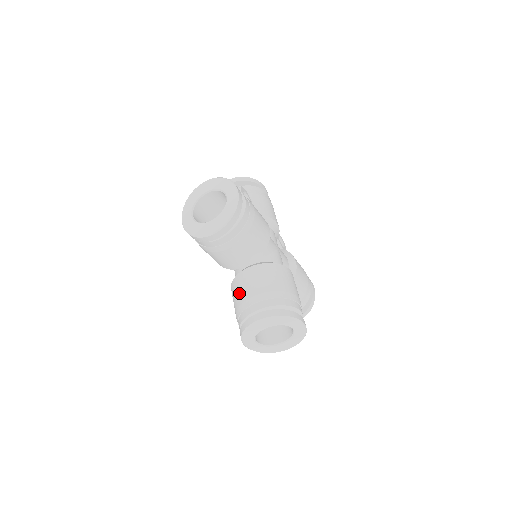
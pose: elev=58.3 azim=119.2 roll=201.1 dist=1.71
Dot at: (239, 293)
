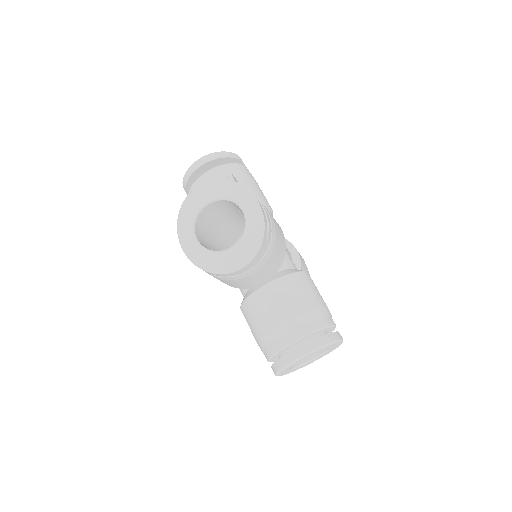
Dot at: (262, 319)
